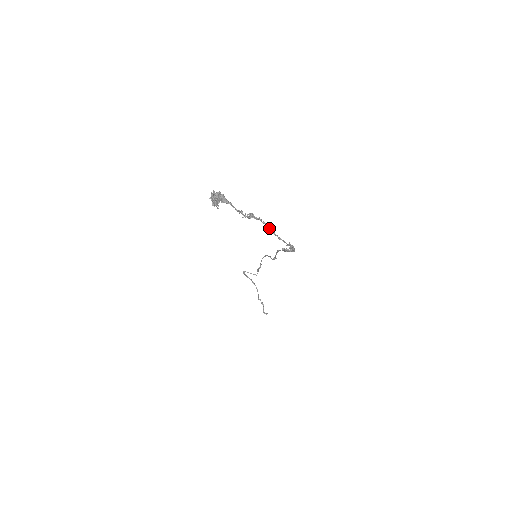
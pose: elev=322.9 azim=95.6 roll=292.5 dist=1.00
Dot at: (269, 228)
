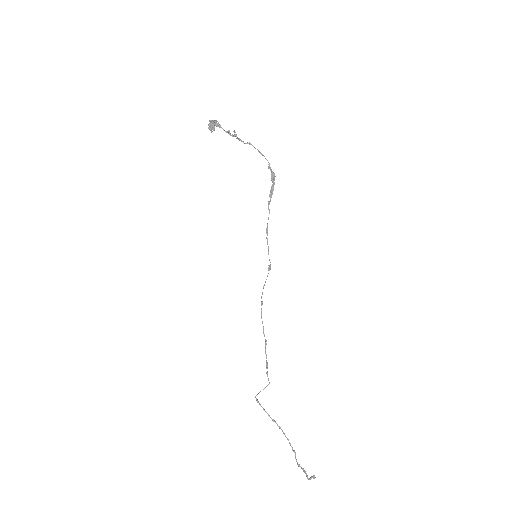
Dot at: (251, 144)
